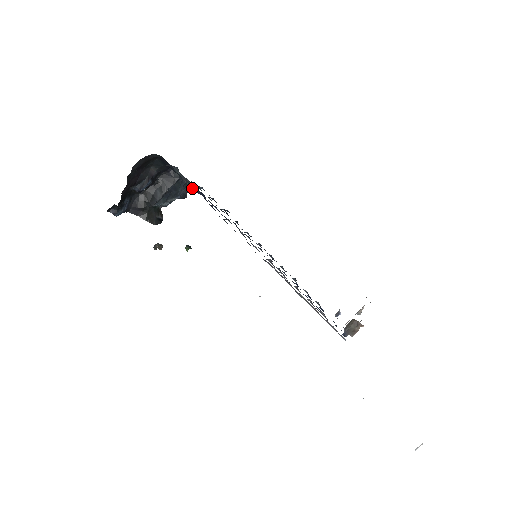
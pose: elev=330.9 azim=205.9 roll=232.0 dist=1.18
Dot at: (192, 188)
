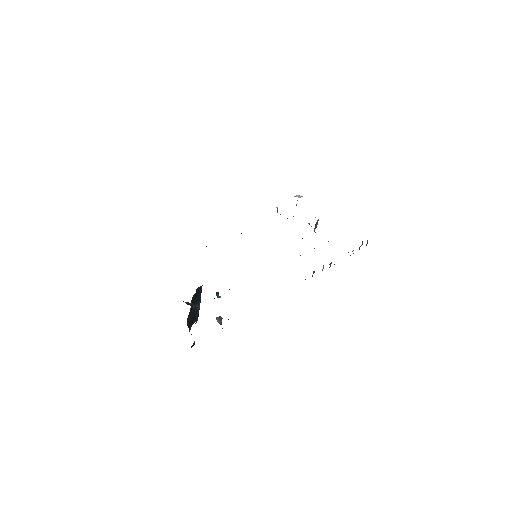
Dot at: occluded
